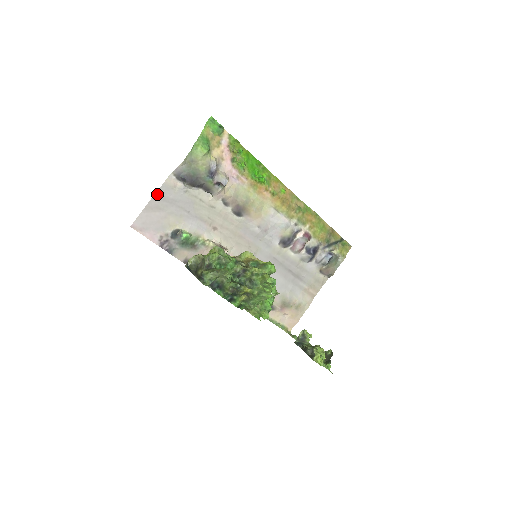
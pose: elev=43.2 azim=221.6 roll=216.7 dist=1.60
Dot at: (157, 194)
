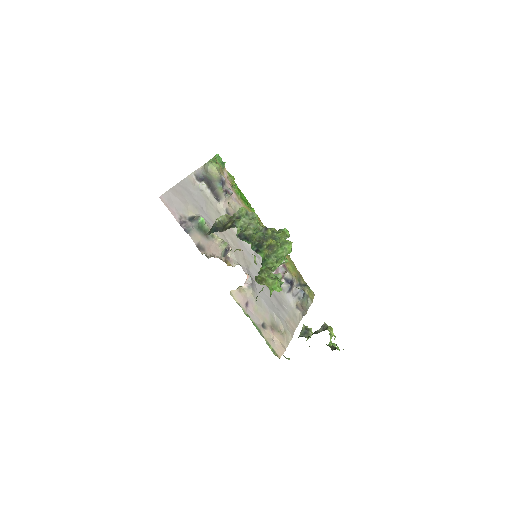
Dot at: (181, 183)
